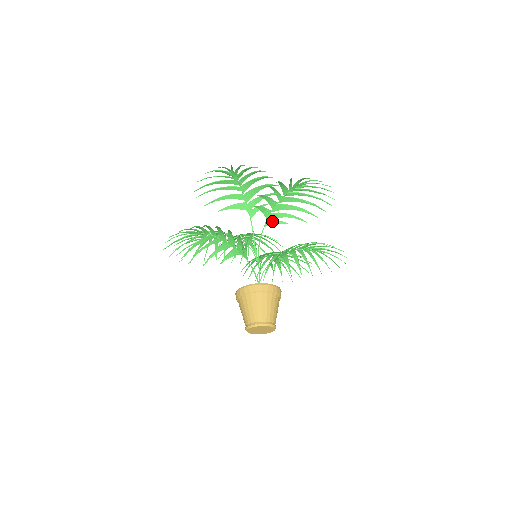
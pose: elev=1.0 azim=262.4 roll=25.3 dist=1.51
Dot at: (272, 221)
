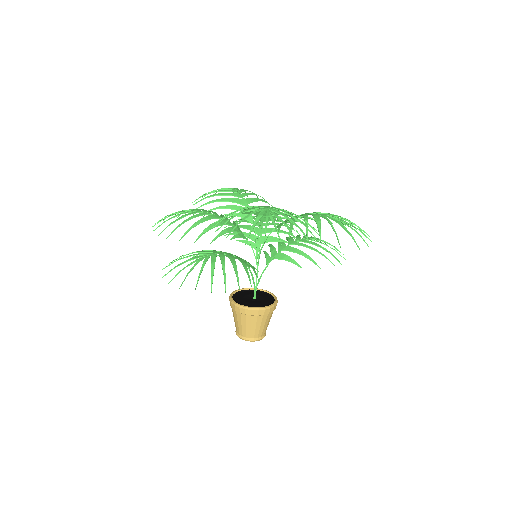
Dot at: occluded
